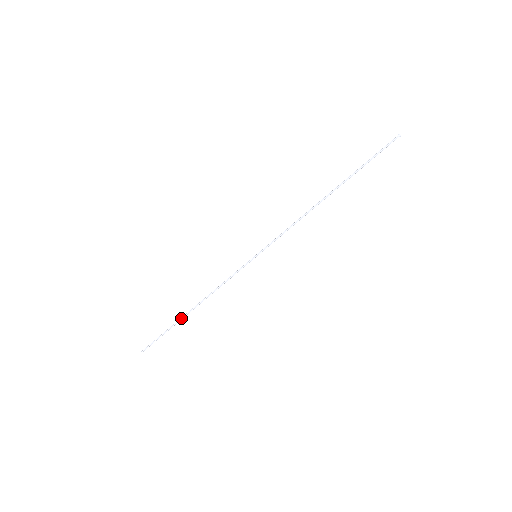
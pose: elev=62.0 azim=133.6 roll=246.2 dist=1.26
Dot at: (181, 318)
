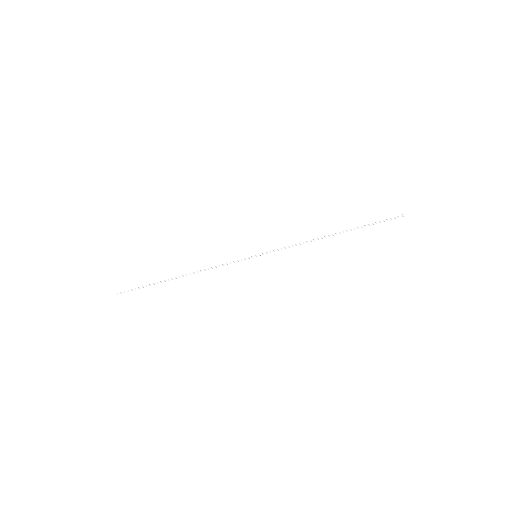
Dot at: (168, 279)
